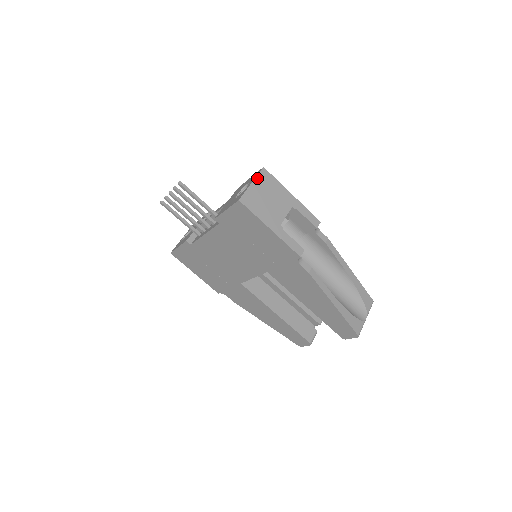
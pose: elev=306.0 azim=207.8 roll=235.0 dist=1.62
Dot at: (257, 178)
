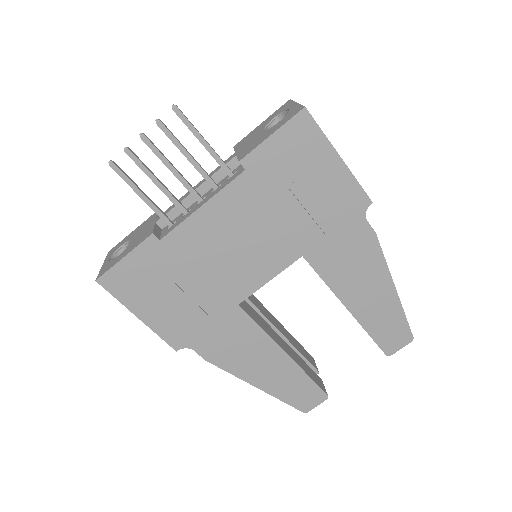
Dot at: occluded
